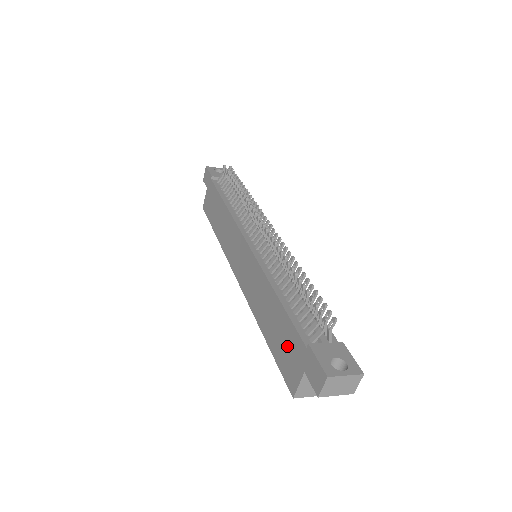
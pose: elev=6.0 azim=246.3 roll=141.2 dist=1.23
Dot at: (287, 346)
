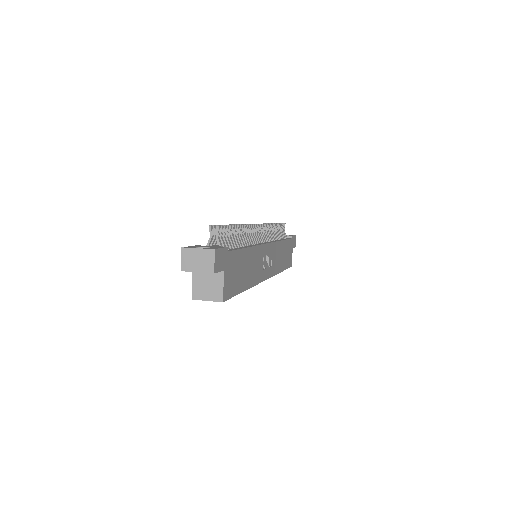
Dot at: occluded
